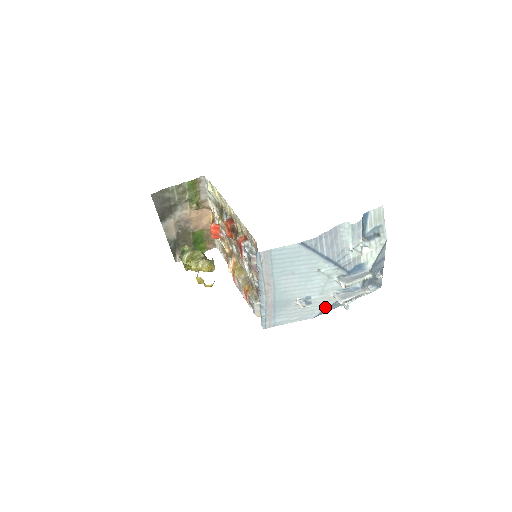
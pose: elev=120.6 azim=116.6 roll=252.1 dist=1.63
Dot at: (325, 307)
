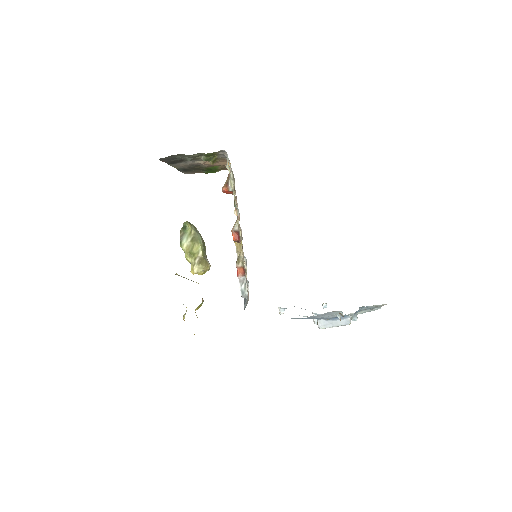
Dot at: occluded
